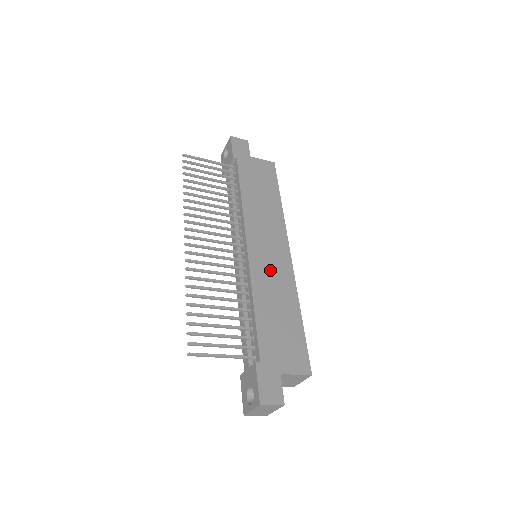
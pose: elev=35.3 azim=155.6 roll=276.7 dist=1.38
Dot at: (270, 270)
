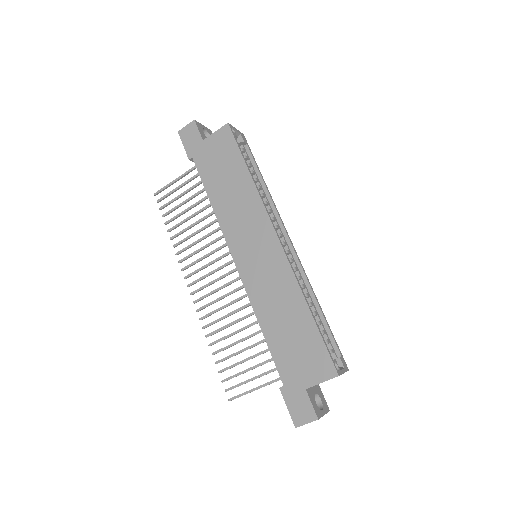
Dot at: (264, 276)
